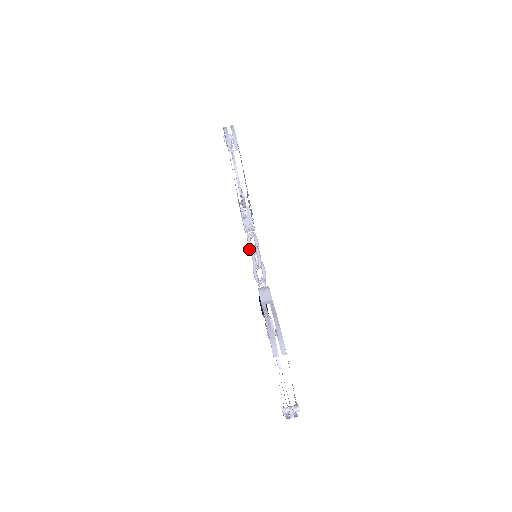
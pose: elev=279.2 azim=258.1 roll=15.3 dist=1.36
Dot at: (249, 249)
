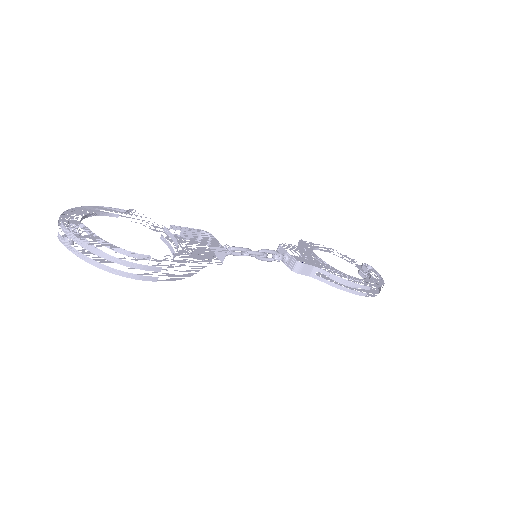
Dot at: (238, 255)
